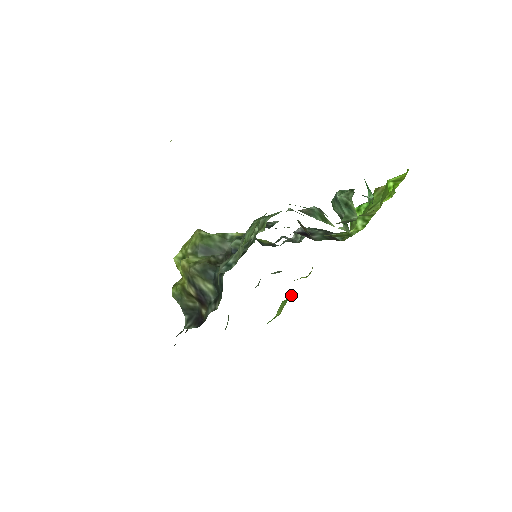
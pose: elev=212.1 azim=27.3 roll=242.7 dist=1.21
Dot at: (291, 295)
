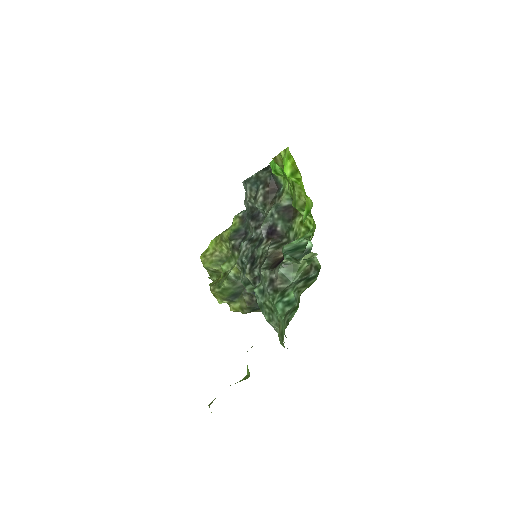
Dot at: occluded
